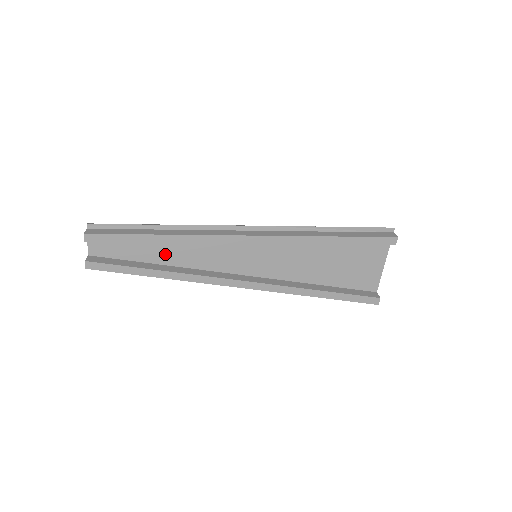
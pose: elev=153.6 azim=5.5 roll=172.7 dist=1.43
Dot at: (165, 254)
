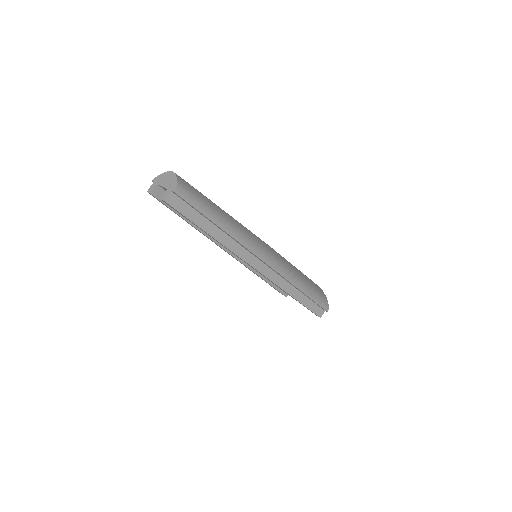
Dot at: occluded
